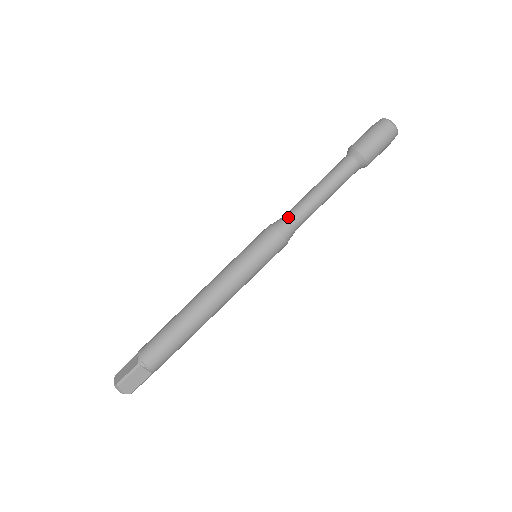
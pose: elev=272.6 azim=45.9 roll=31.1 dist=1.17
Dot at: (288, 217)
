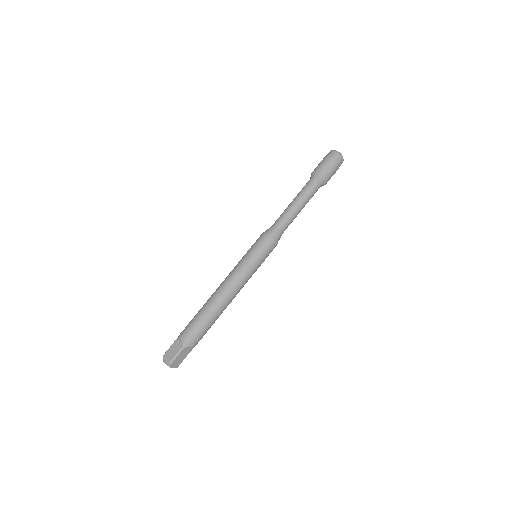
Dot at: (278, 227)
